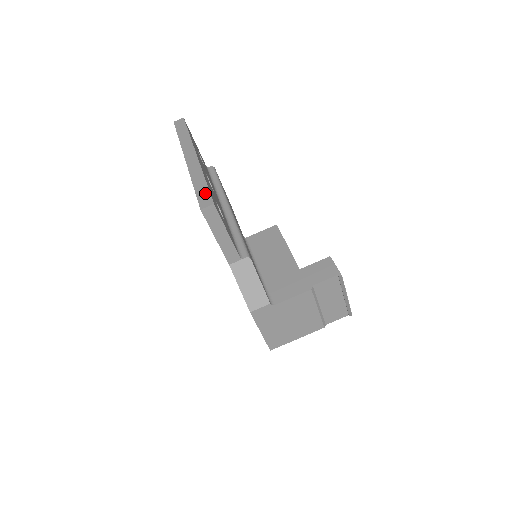
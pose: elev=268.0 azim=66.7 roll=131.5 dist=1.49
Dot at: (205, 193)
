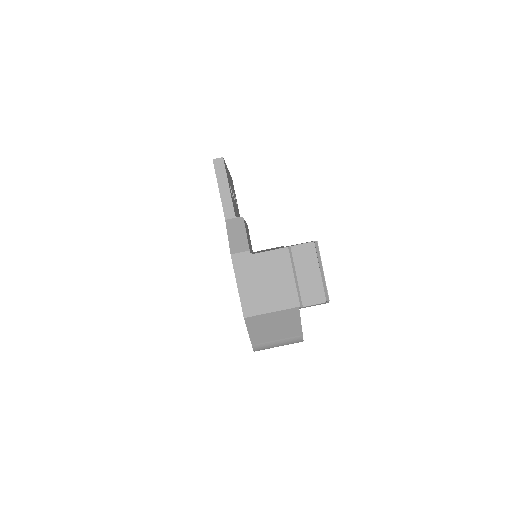
Dot at: occluded
